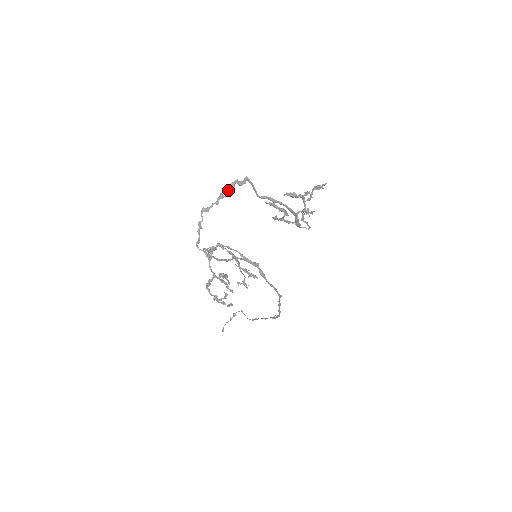
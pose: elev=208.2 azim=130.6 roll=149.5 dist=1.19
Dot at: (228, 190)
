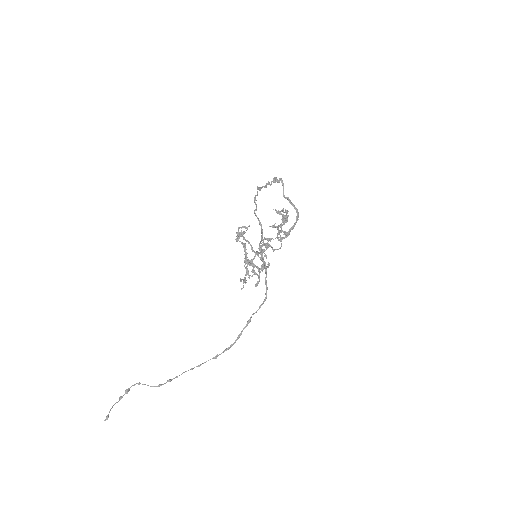
Dot at: (272, 181)
